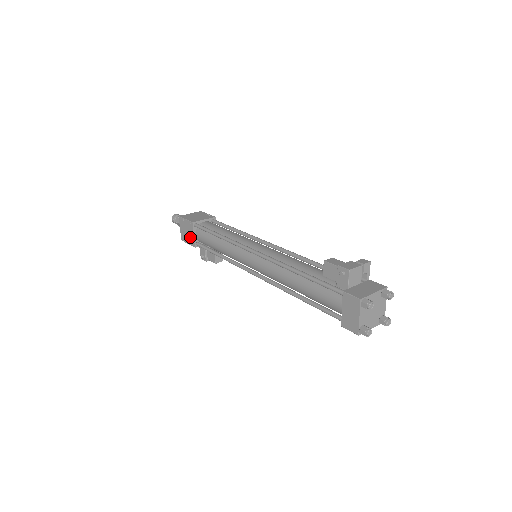
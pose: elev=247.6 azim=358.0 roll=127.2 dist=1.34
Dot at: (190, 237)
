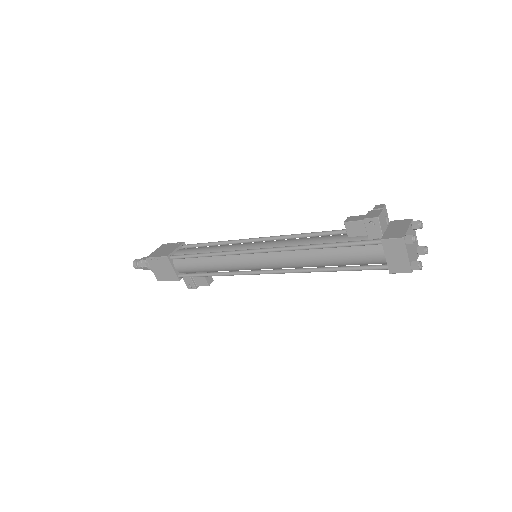
Dot at: (169, 273)
